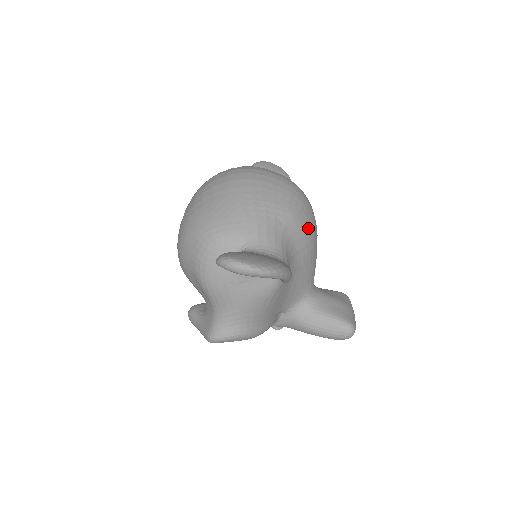
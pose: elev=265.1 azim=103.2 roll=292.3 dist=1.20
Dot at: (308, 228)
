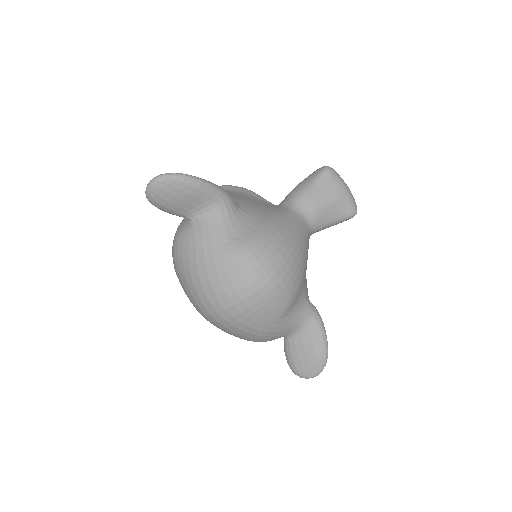
Dot at: (296, 284)
